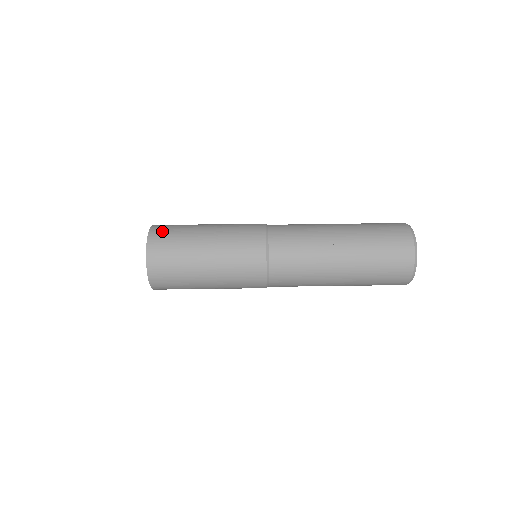
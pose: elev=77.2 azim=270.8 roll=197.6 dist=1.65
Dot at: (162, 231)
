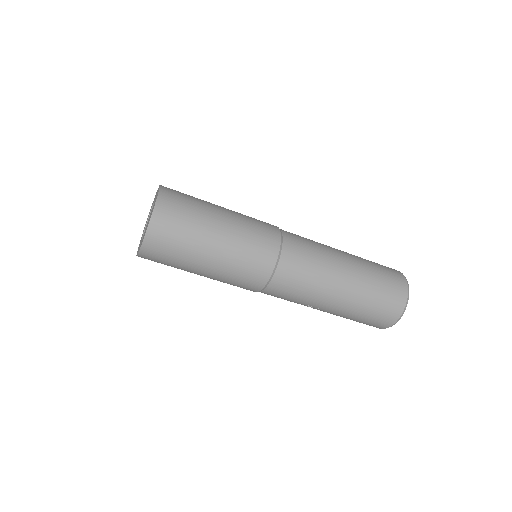
Dot at: (158, 248)
